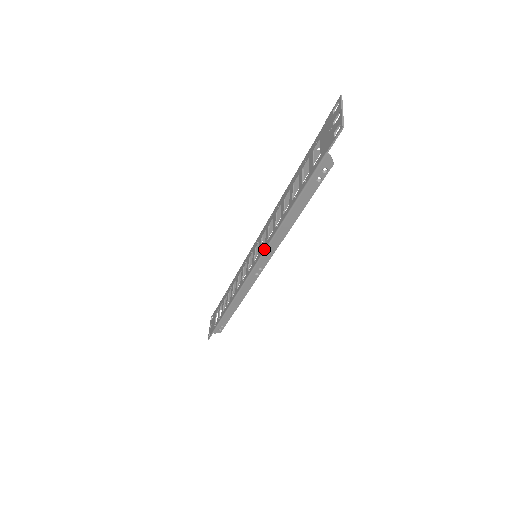
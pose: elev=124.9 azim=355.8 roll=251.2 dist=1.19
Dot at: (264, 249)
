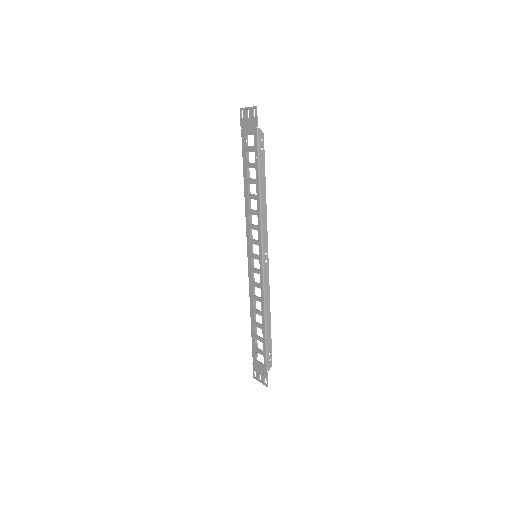
Dot at: (260, 232)
